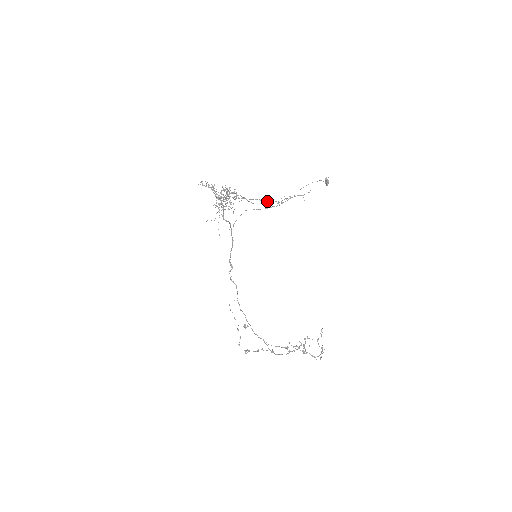
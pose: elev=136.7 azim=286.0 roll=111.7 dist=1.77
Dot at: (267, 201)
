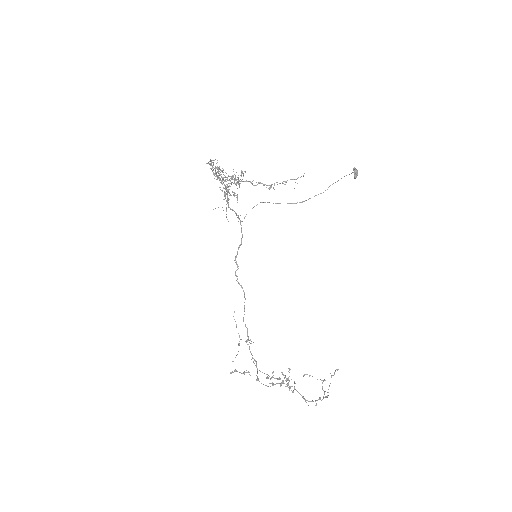
Dot at: (257, 184)
